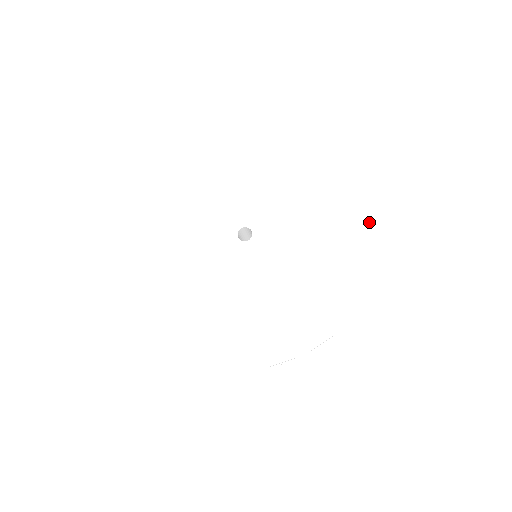
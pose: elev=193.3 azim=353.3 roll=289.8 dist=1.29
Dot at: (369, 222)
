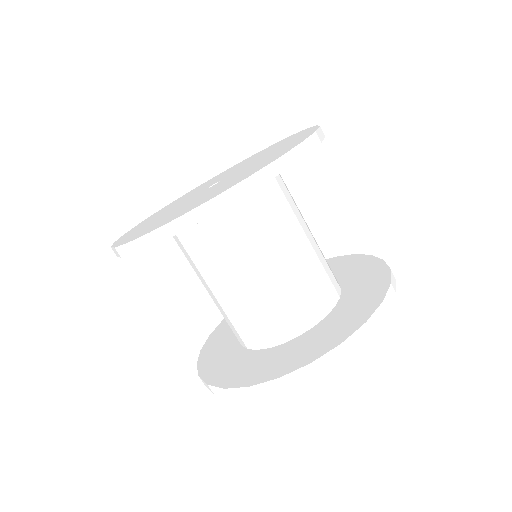
Dot at: occluded
